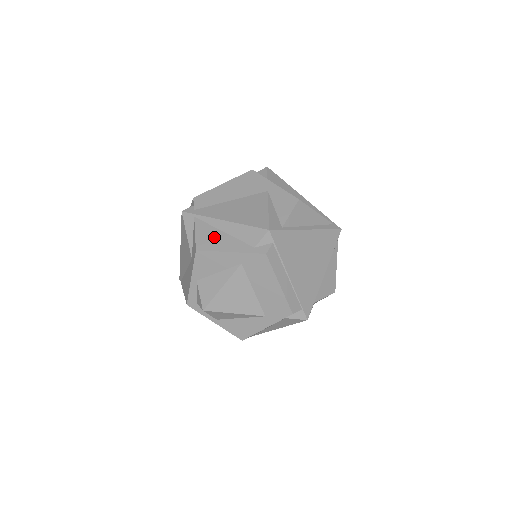
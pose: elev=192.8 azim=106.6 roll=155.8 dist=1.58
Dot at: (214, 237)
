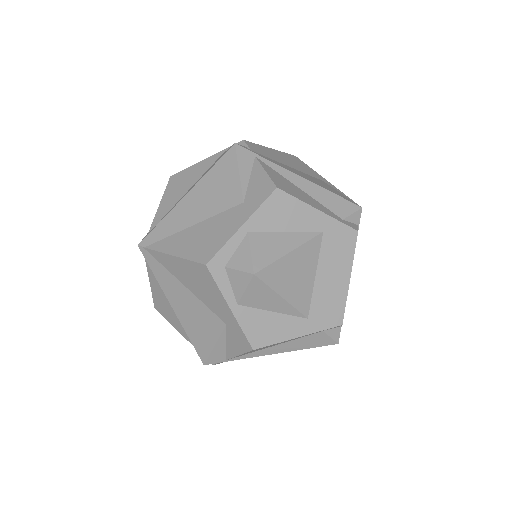
Dot at: (292, 187)
